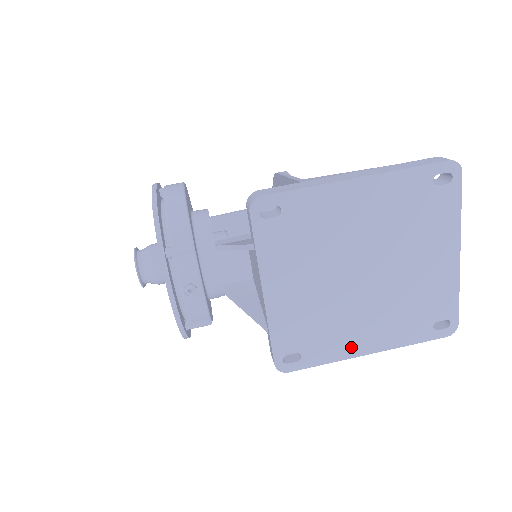
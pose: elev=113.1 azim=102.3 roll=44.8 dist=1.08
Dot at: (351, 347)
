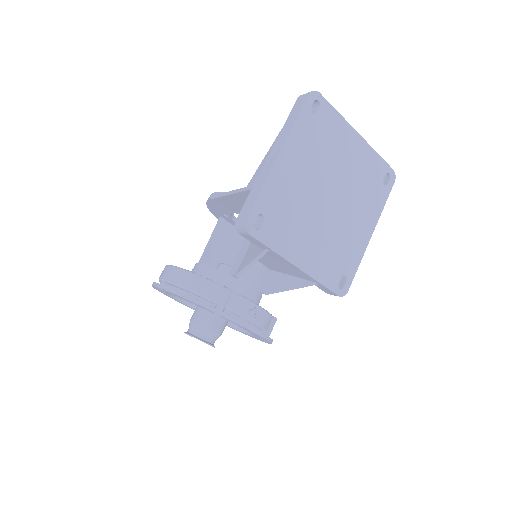
Dot at: (361, 242)
